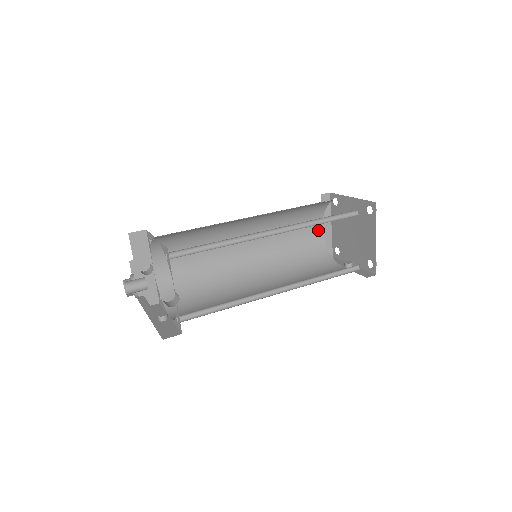
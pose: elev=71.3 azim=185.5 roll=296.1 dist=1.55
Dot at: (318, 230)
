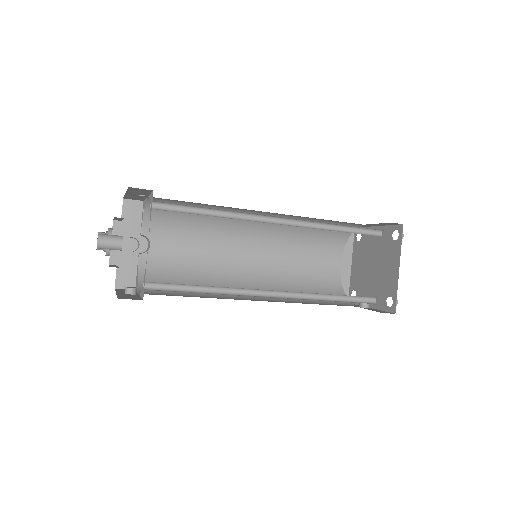
Dot at: (335, 265)
